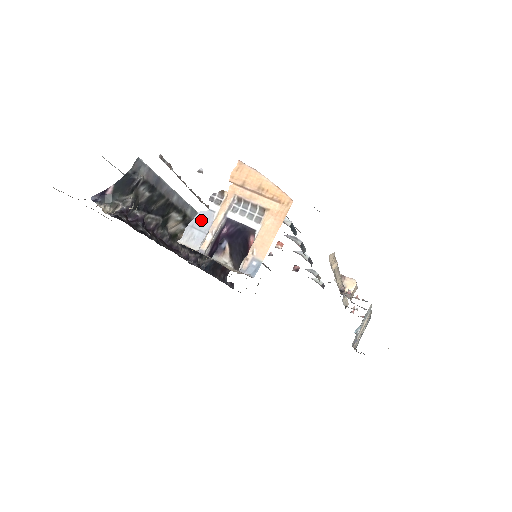
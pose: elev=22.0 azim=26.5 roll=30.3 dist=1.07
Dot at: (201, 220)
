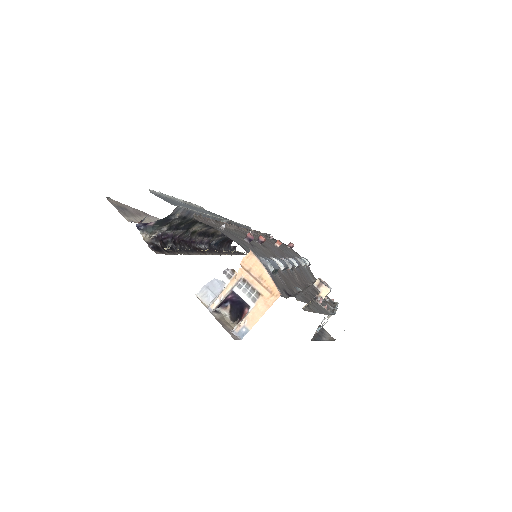
Dot at: (215, 285)
